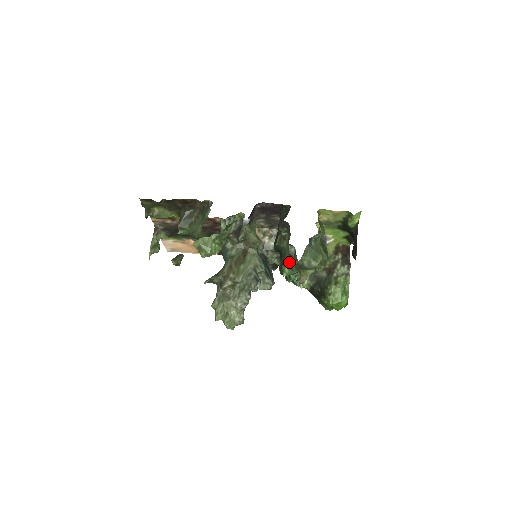
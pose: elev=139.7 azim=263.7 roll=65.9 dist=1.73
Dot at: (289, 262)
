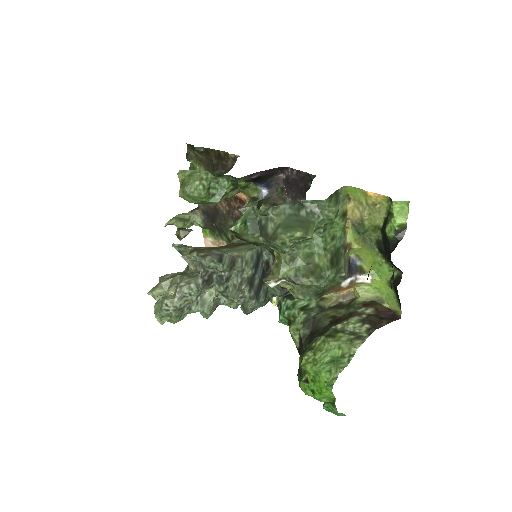
Dot at: (248, 211)
